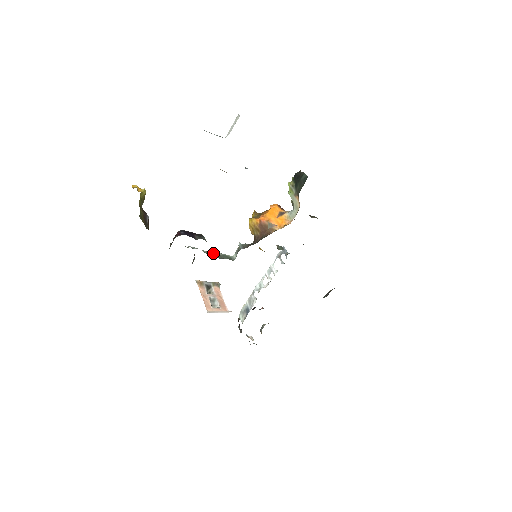
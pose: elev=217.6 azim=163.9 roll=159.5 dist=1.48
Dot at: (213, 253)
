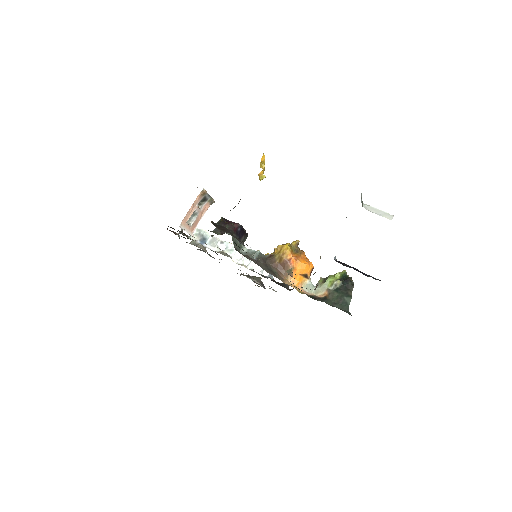
Dot at: occluded
